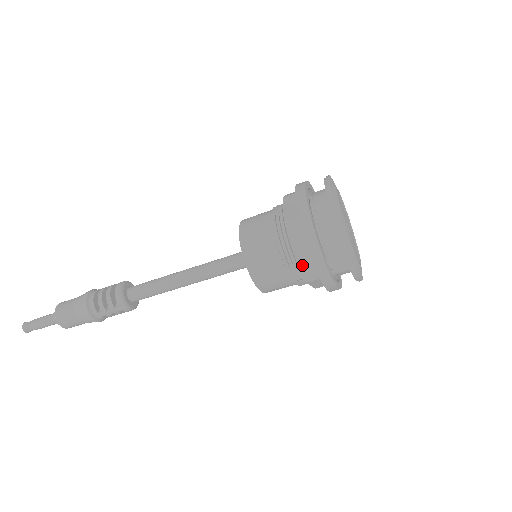
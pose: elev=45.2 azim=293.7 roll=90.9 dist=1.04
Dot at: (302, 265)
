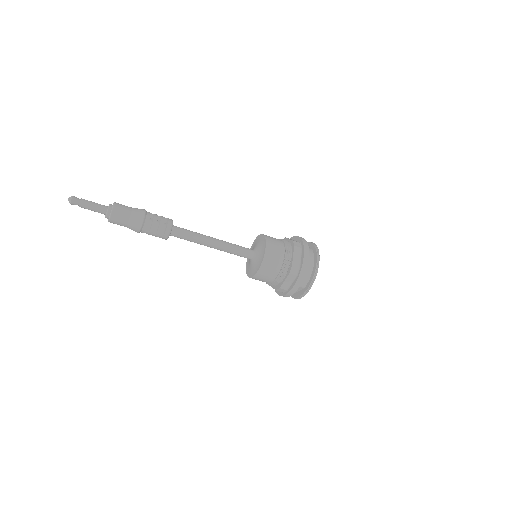
Dot at: (283, 286)
